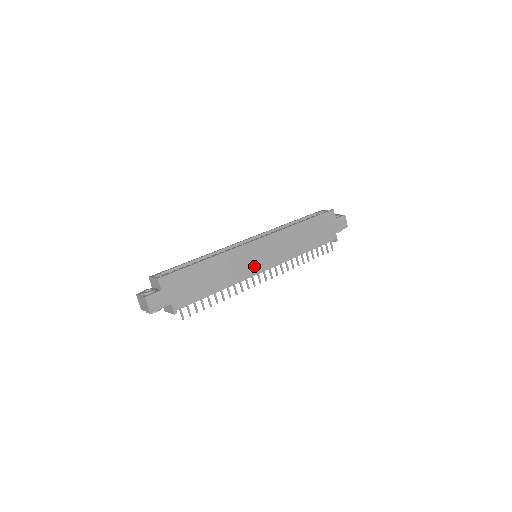
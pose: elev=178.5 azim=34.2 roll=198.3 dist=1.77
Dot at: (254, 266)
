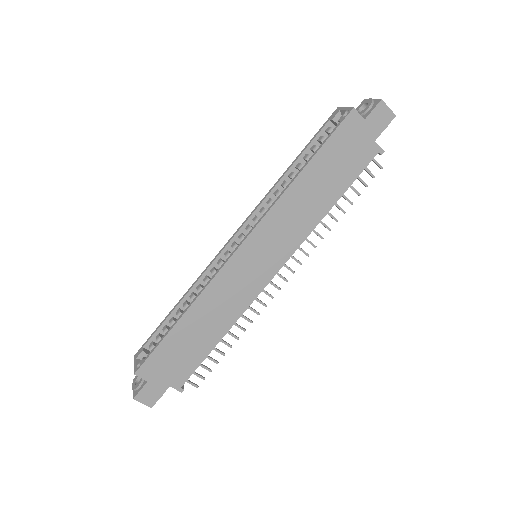
Dot at: (255, 280)
